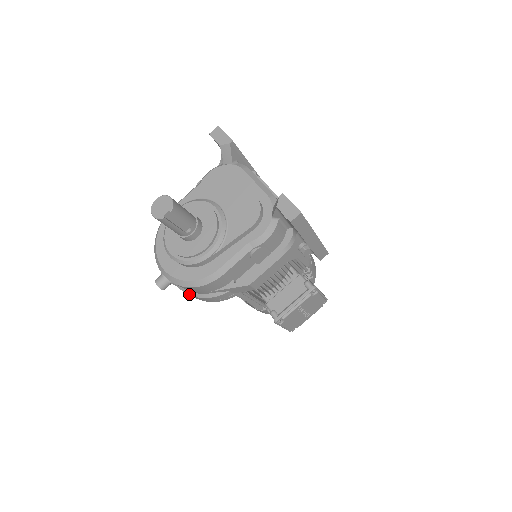
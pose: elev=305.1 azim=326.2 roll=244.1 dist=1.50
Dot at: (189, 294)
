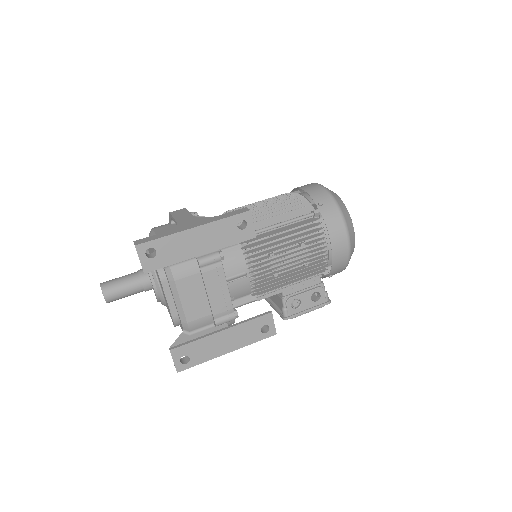
Dot at: occluded
